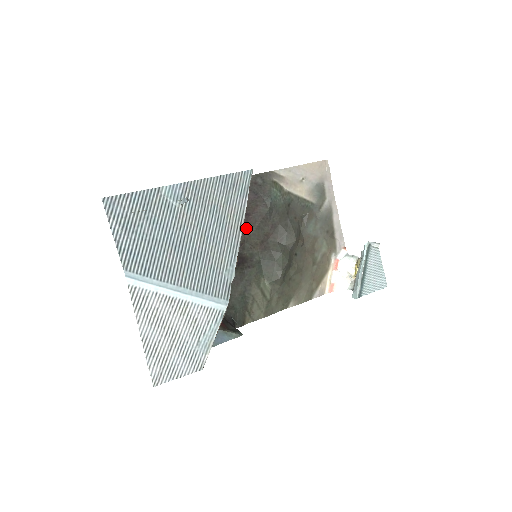
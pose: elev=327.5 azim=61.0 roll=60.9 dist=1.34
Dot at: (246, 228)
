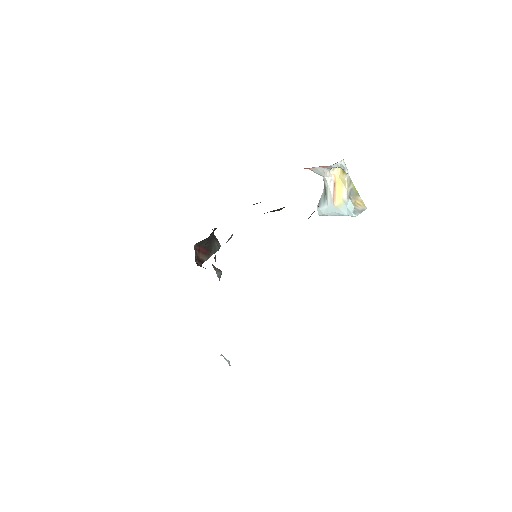
Dot at: occluded
